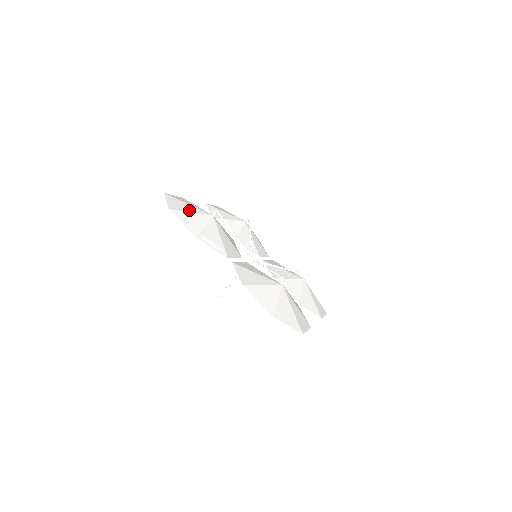
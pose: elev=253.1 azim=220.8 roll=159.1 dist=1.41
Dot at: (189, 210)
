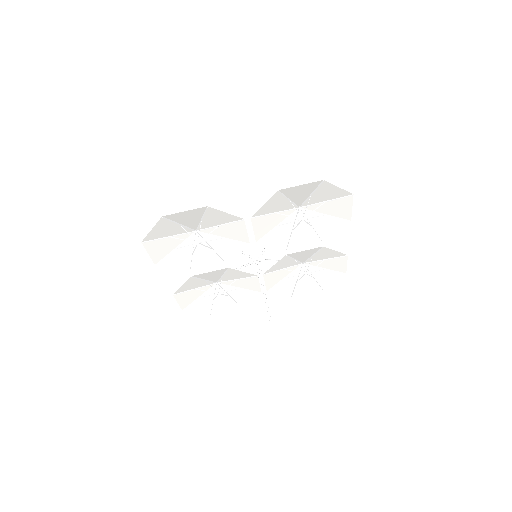
Dot at: (176, 226)
